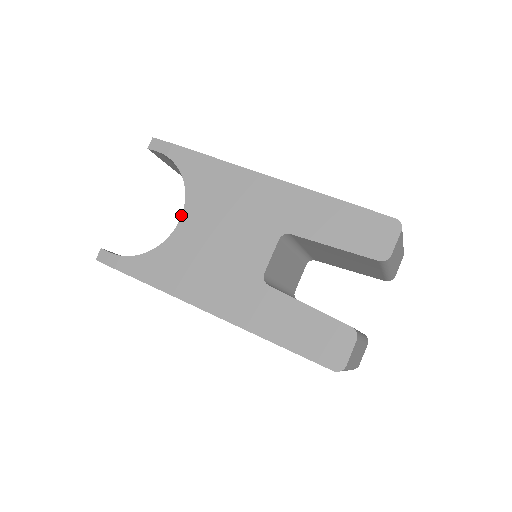
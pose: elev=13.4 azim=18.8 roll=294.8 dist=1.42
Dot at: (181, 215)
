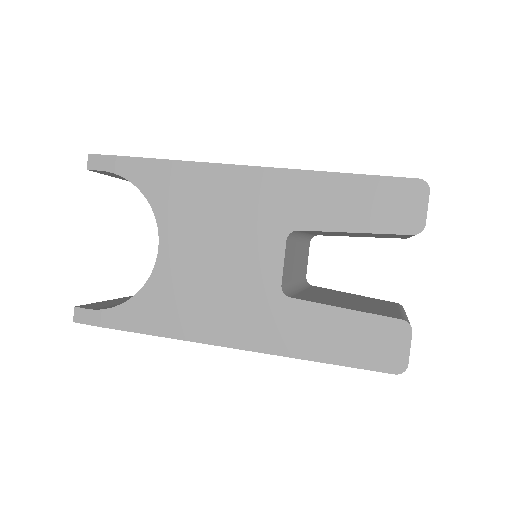
Dot at: occluded
